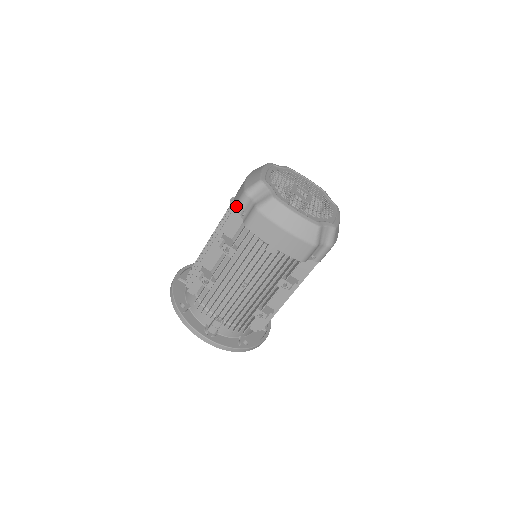
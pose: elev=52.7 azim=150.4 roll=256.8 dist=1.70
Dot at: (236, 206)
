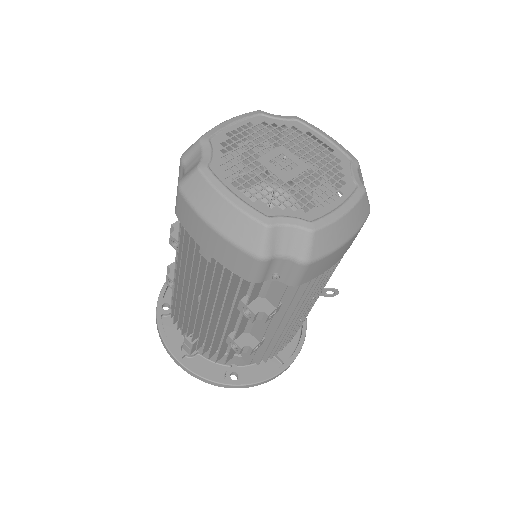
Dot at: (178, 179)
